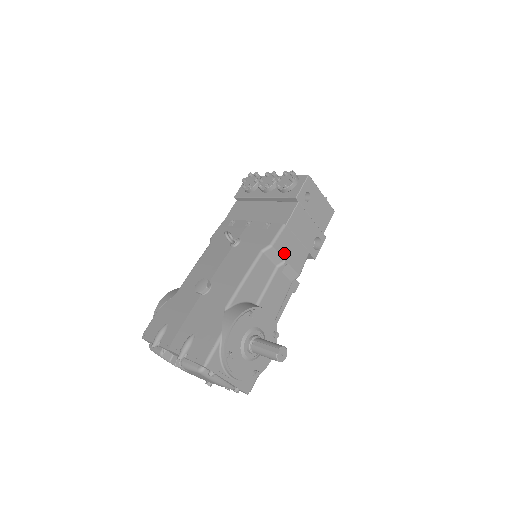
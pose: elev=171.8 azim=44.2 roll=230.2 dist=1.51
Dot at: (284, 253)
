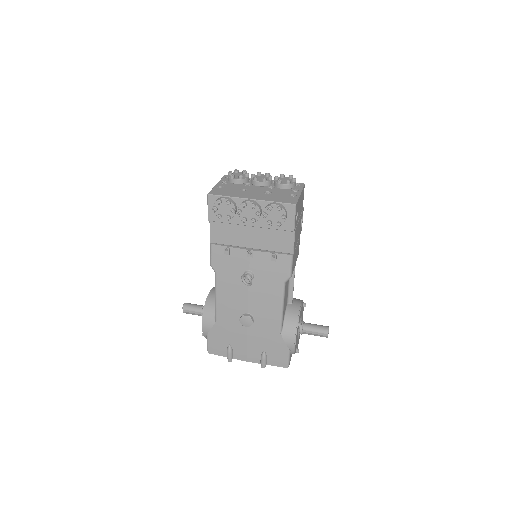
Dot at: (294, 265)
